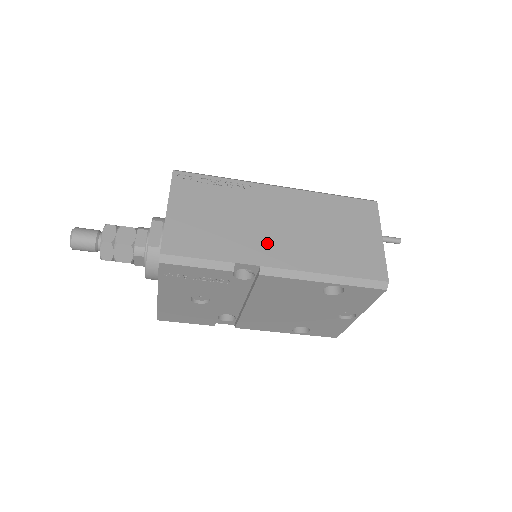
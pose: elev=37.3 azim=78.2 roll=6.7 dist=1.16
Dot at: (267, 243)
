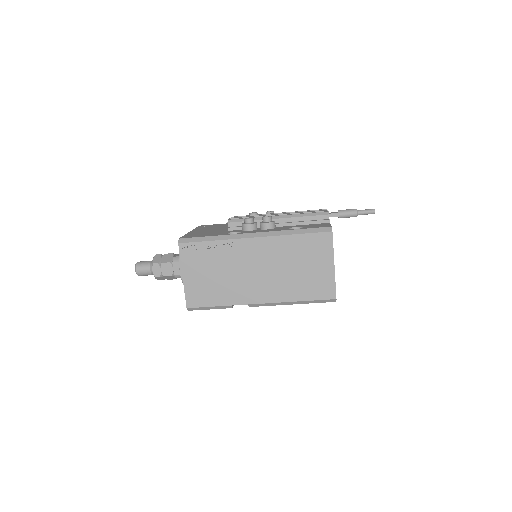
Dot at: (250, 287)
